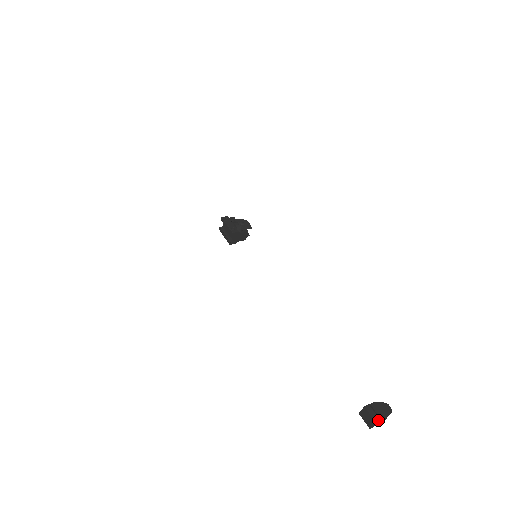
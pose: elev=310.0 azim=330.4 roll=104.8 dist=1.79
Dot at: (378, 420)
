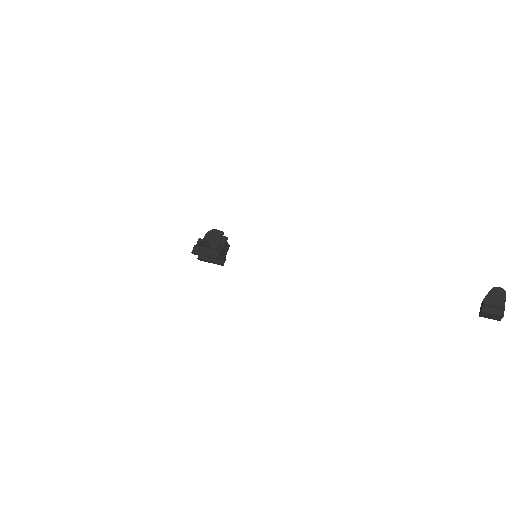
Dot at: (503, 313)
